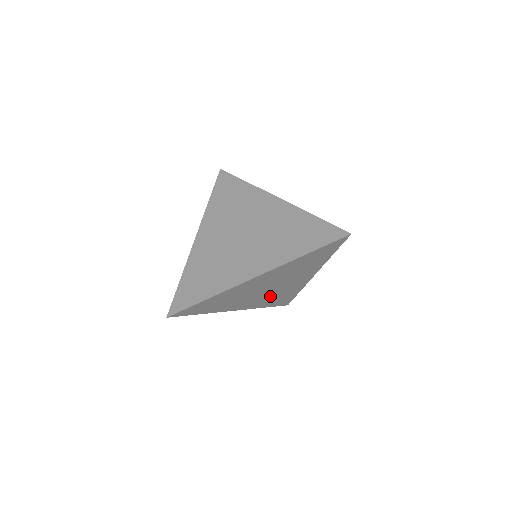
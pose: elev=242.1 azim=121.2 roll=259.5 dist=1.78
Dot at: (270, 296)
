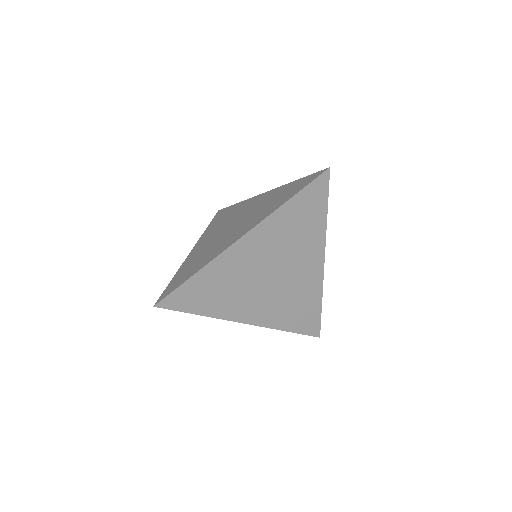
Dot at: (282, 300)
